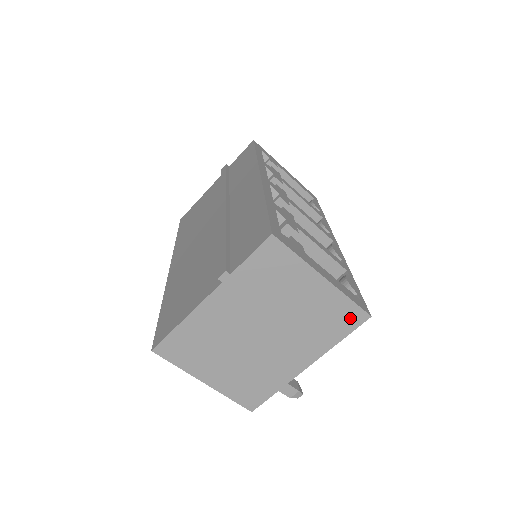
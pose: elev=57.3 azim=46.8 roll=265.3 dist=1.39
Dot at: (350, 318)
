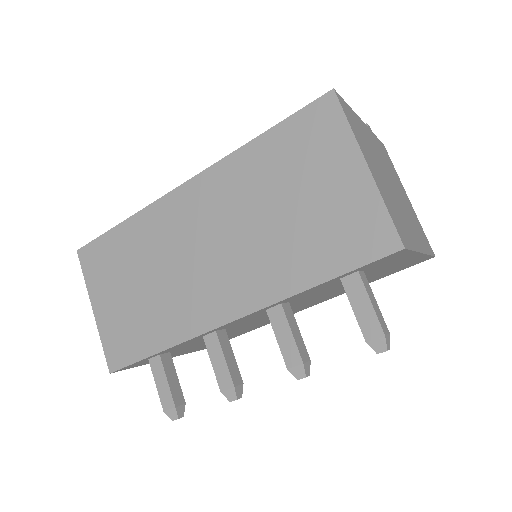
Dot at: (427, 243)
